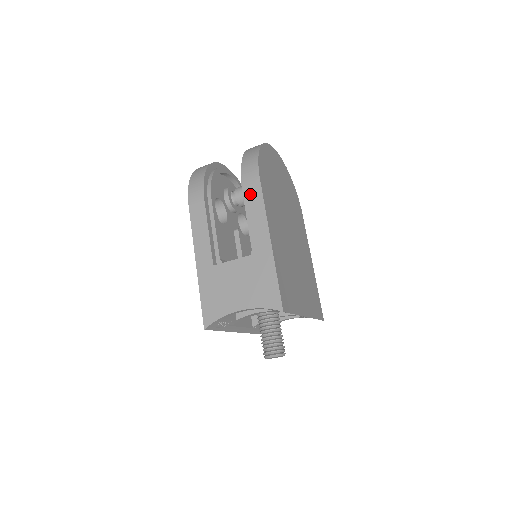
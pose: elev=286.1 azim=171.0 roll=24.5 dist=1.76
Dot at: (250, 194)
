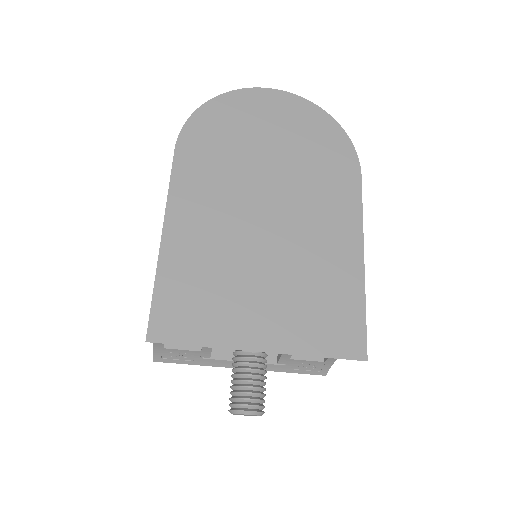
Dot at: occluded
